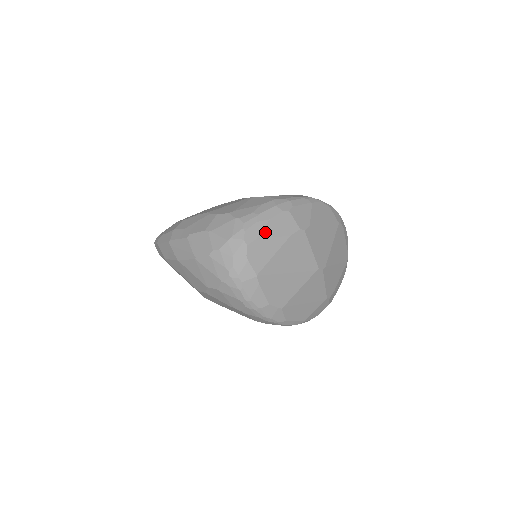
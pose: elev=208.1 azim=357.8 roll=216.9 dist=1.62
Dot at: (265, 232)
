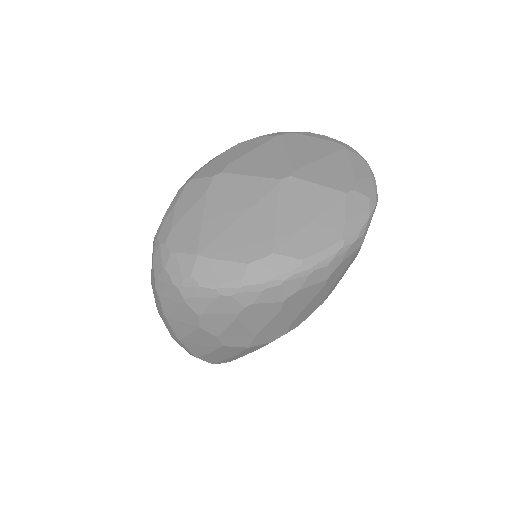
Dot at: (177, 216)
